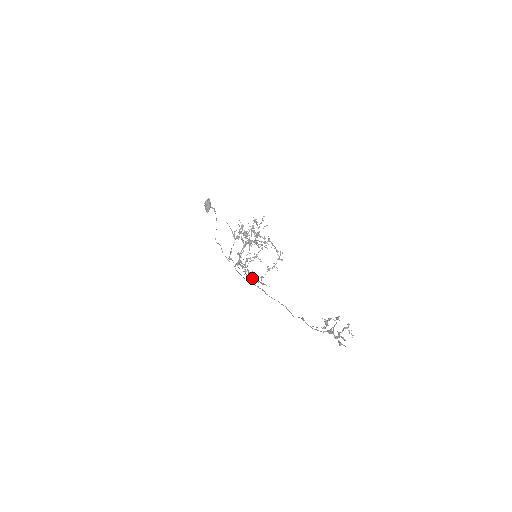
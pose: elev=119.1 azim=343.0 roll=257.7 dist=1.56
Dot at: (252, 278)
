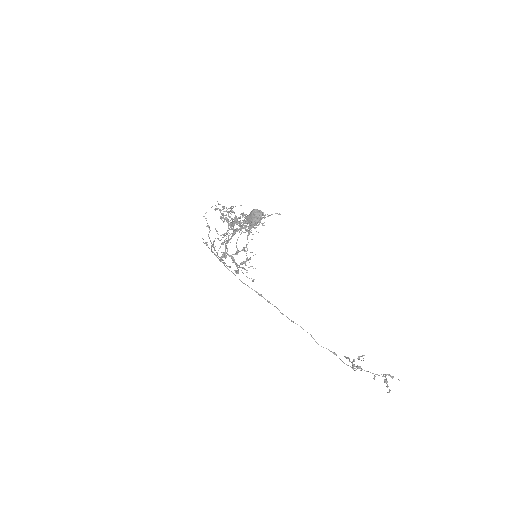
Dot at: (238, 273)
